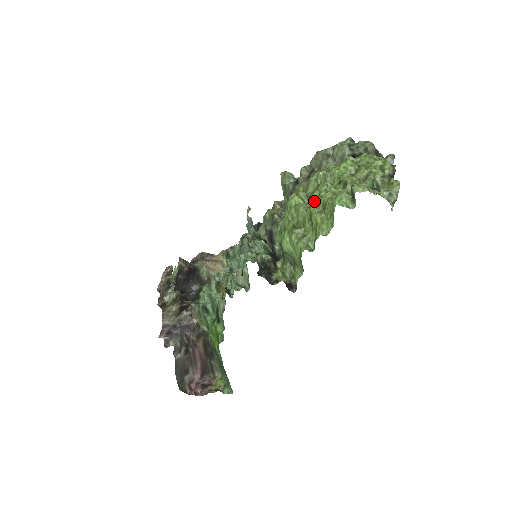
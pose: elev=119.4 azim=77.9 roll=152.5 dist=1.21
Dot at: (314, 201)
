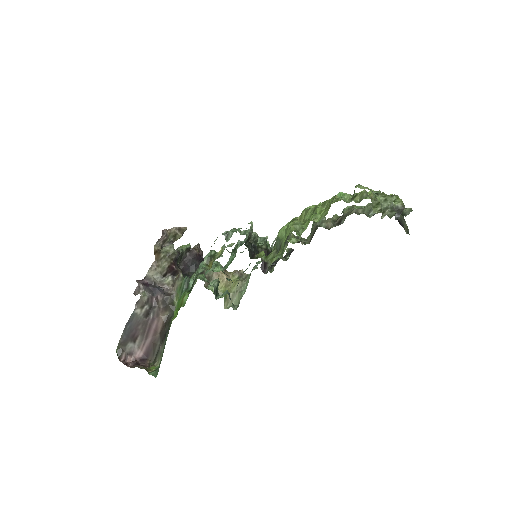
Dot at: occluded
